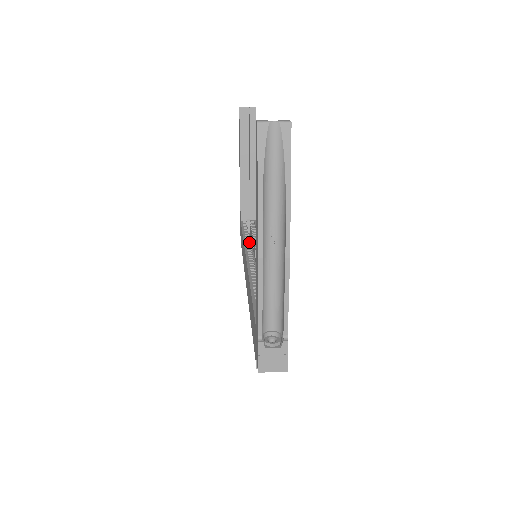
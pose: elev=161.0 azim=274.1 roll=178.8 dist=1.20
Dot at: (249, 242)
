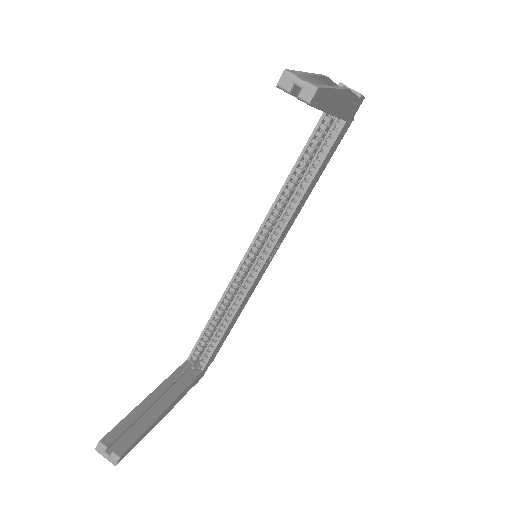
Dot at: (283, 200)
